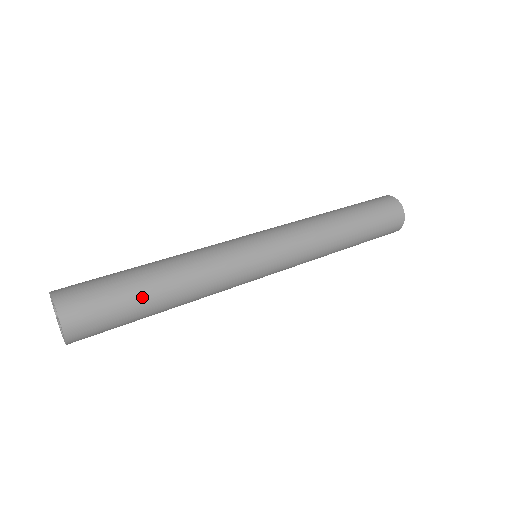
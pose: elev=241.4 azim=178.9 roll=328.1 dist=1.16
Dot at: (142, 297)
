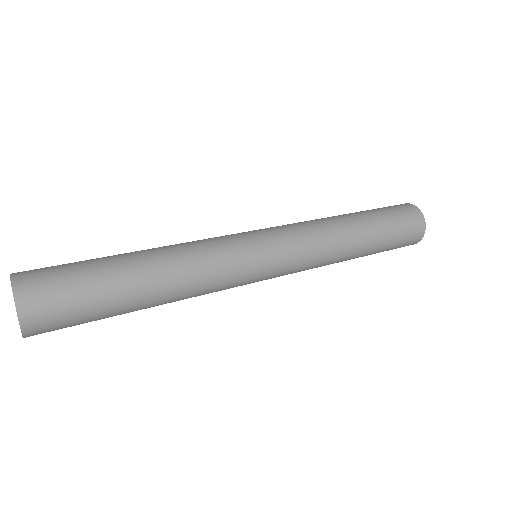
Dot at: (119, 295)
